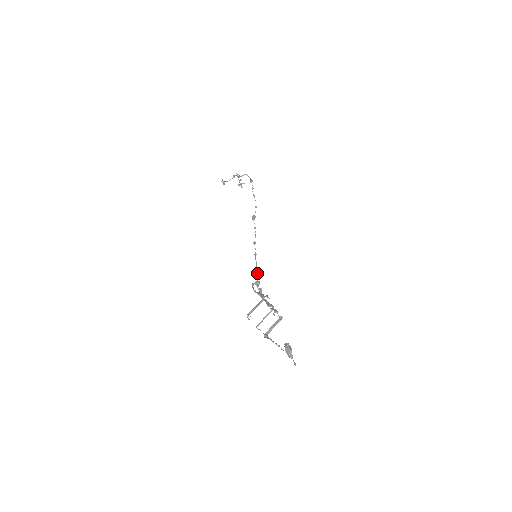
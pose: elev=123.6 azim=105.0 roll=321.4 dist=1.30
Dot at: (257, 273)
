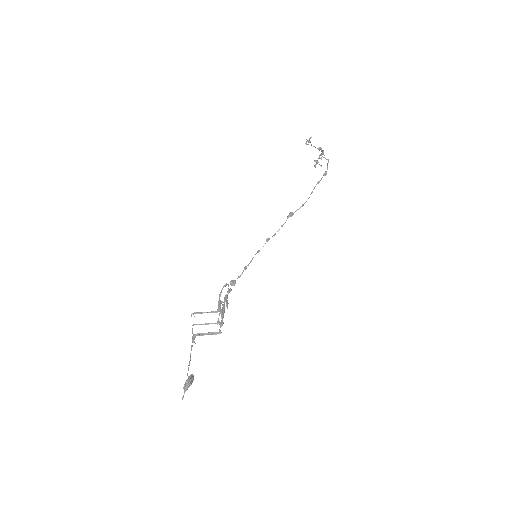
Dot at: (241, 274)
